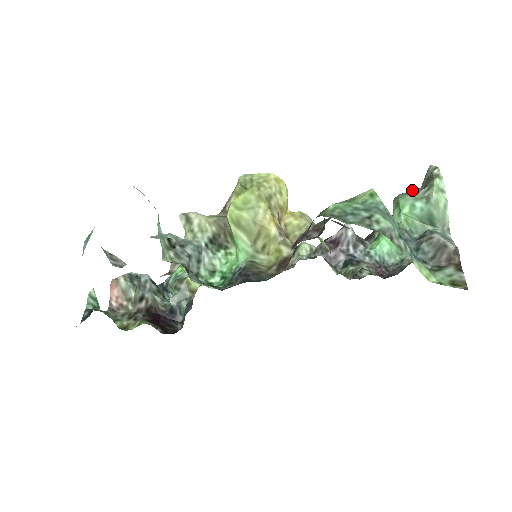
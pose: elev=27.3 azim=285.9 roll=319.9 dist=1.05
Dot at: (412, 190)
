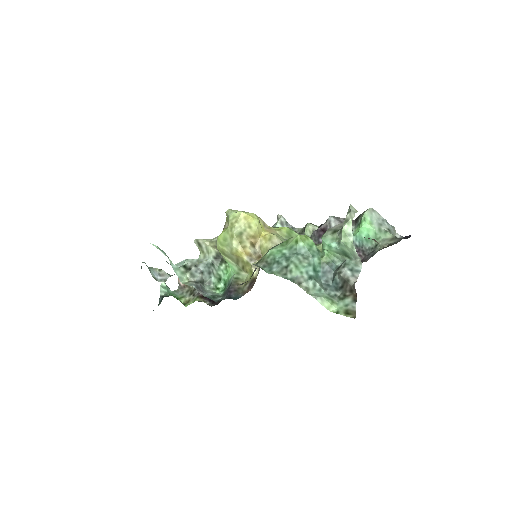
Dot at: (339, 224)
